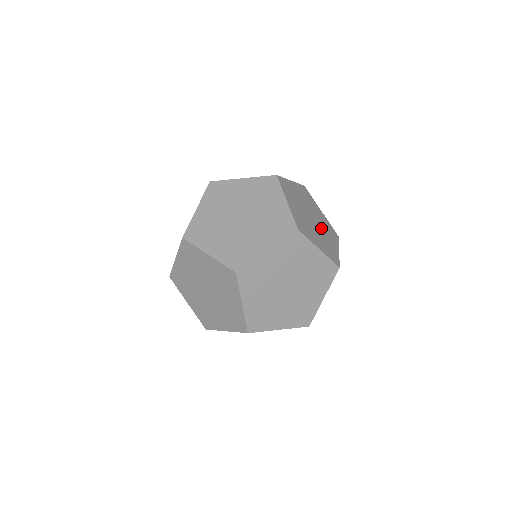
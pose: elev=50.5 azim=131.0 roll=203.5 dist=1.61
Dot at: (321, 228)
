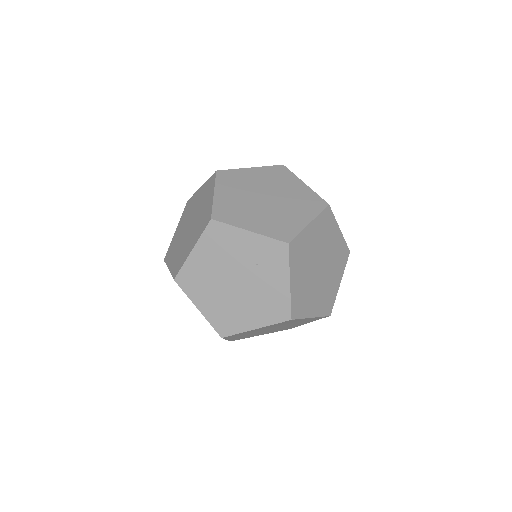
Dot at: occluded
